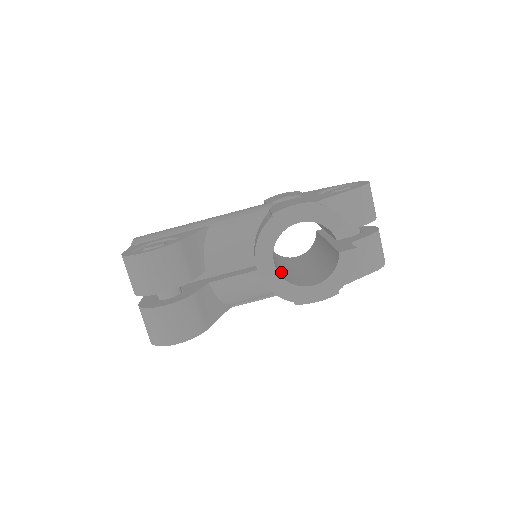
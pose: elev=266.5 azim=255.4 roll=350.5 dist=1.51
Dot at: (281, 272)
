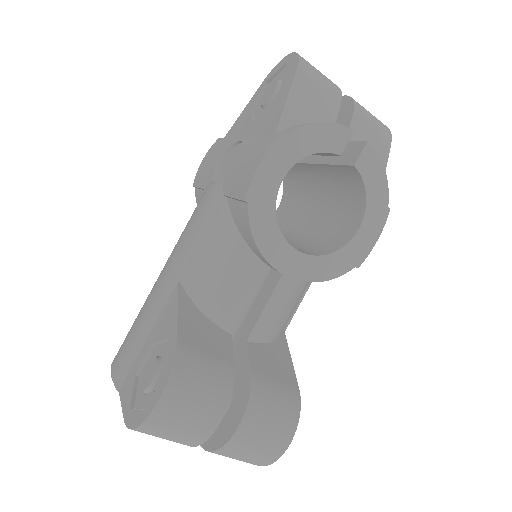
Dot at: (305, 248)
